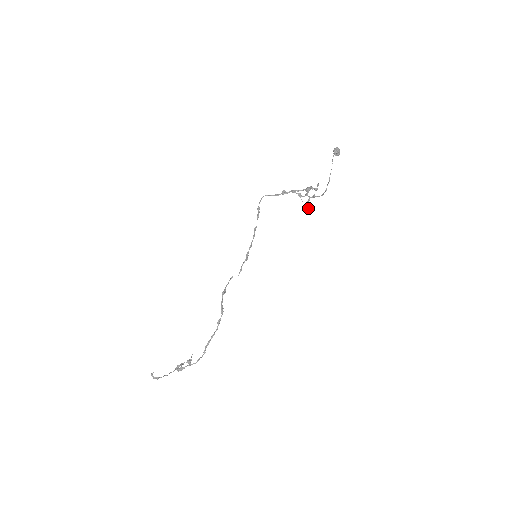
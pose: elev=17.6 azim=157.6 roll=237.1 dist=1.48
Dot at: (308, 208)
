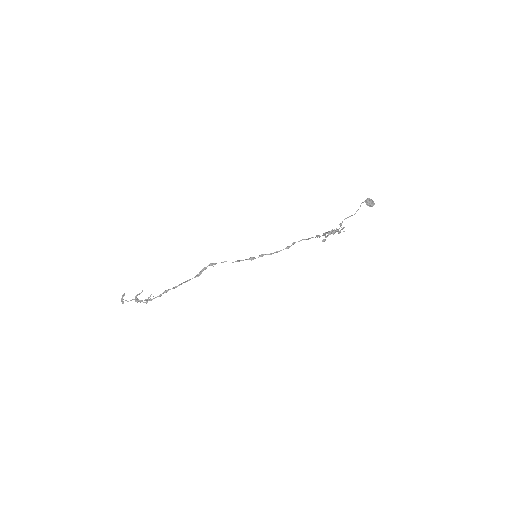
Dot at: (322, 240)
